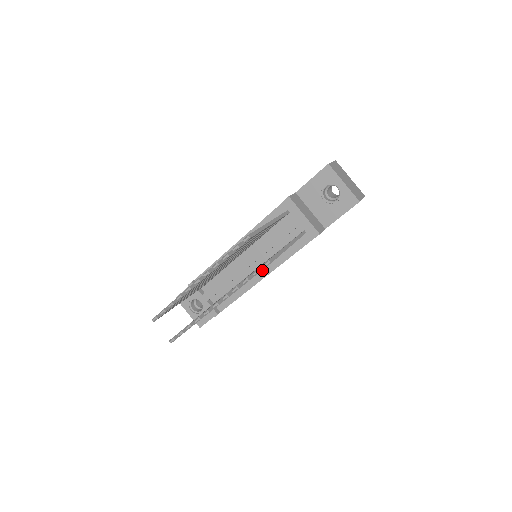
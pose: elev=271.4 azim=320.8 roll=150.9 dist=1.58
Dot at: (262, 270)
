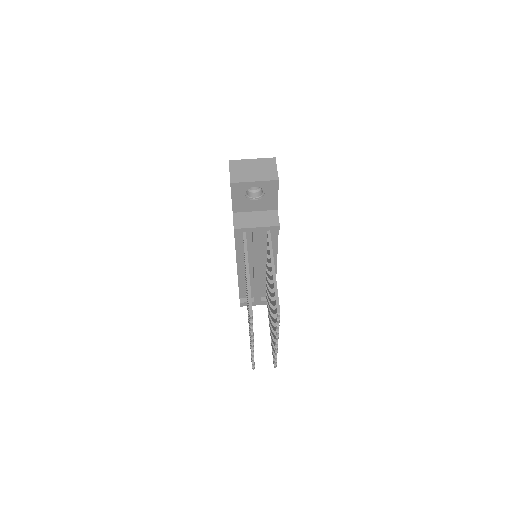
Dot at: occluded
